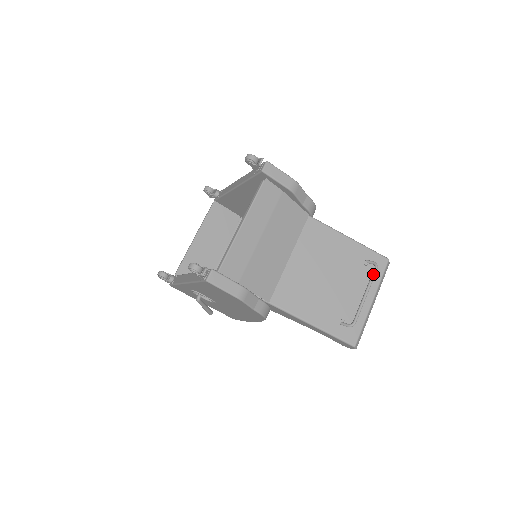
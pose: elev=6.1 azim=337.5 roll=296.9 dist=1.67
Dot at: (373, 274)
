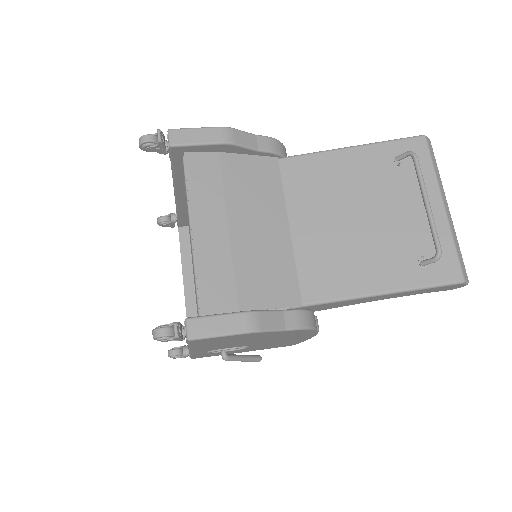
Dot at: (416, 168)
